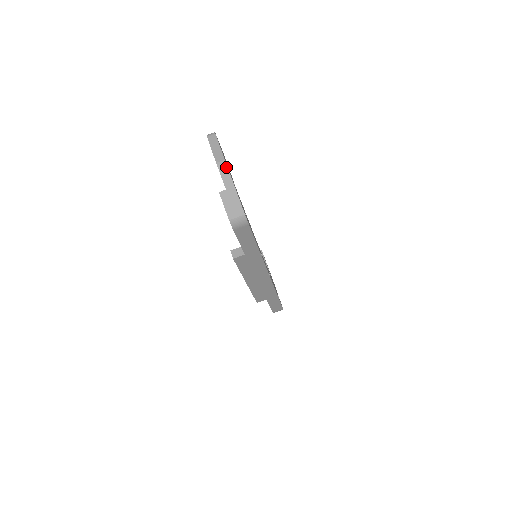
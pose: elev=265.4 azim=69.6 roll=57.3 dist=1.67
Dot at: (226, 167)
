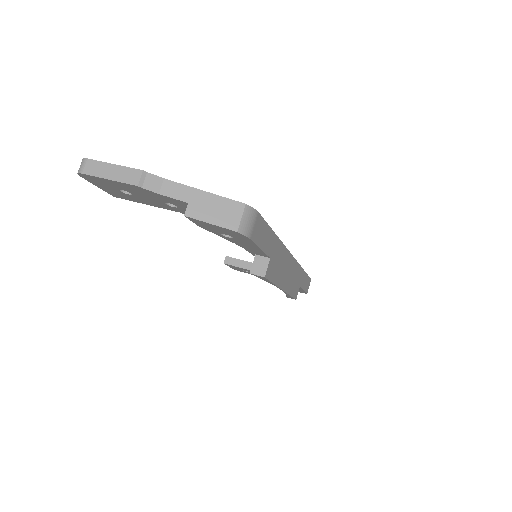
Dot at: (155, 178)
